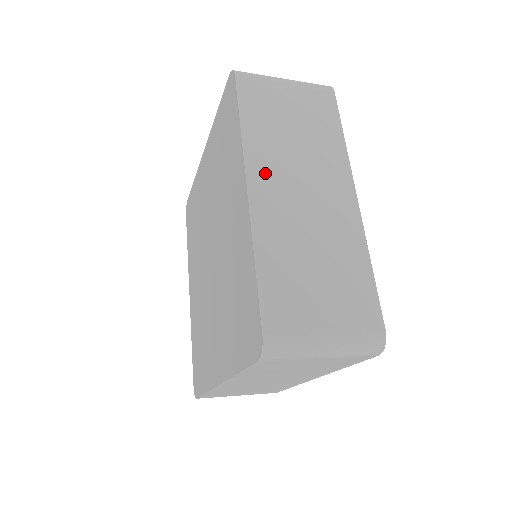
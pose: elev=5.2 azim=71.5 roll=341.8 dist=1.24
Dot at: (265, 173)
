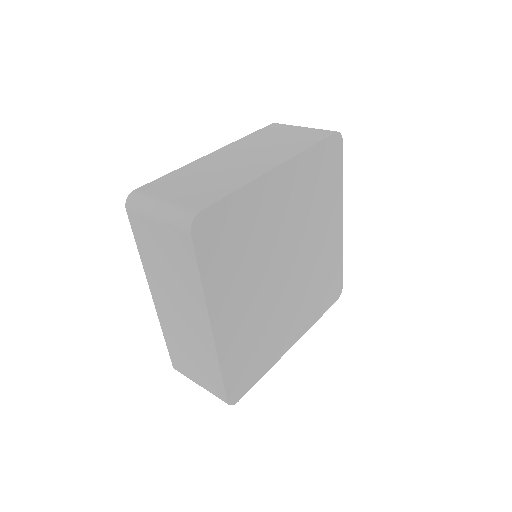
Dot at: (158, 292)
